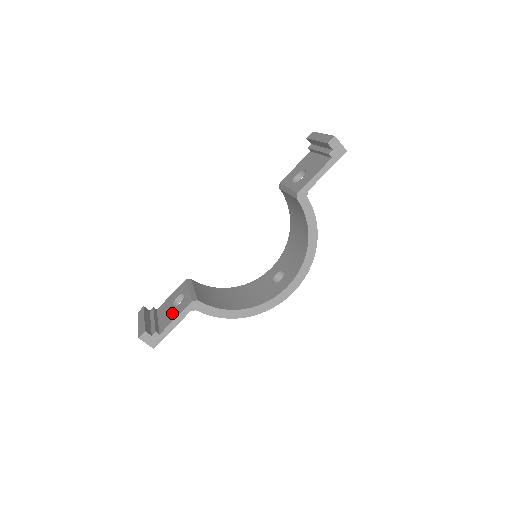
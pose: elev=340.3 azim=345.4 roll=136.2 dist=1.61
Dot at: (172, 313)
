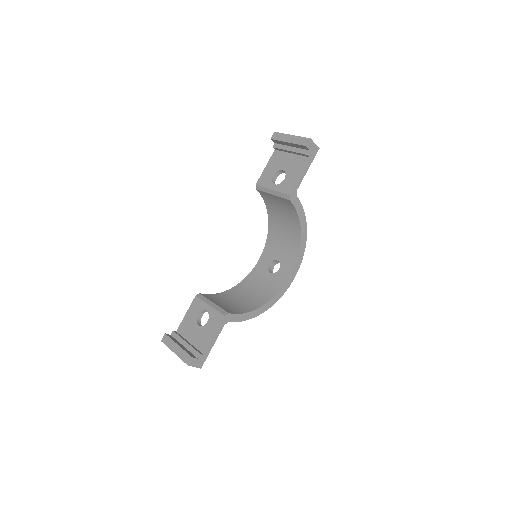
Dot at: (205, 332)
